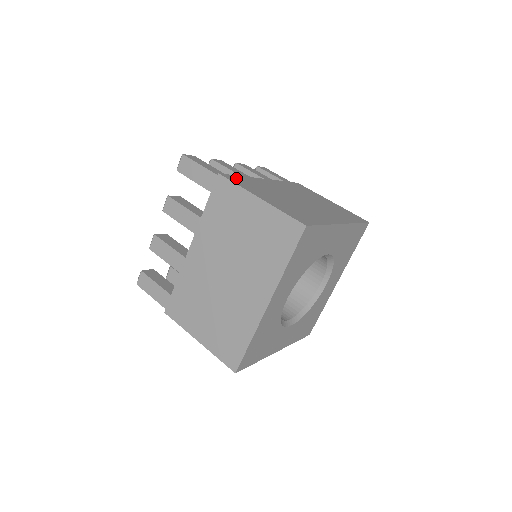
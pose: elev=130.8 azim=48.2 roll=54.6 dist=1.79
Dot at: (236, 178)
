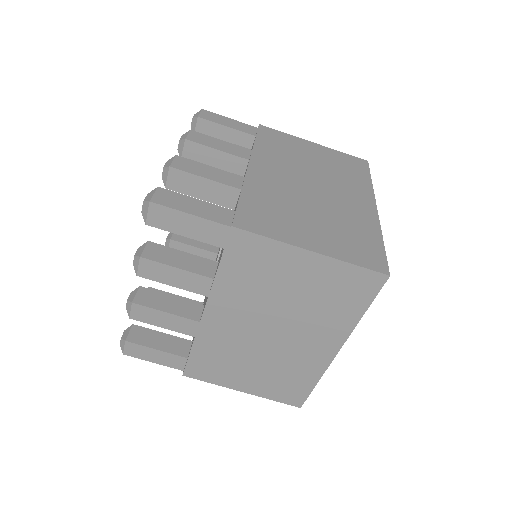
Dot at: (248, 214)
